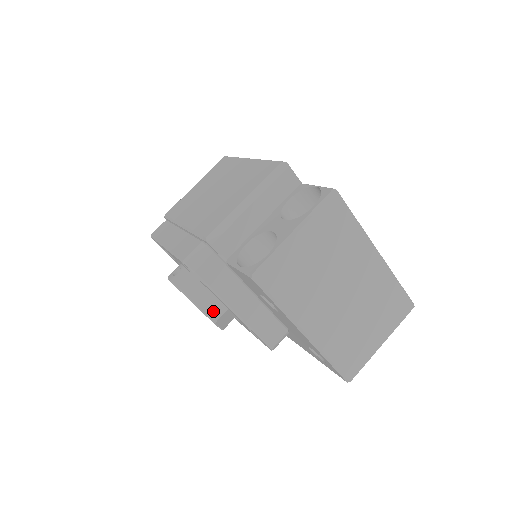
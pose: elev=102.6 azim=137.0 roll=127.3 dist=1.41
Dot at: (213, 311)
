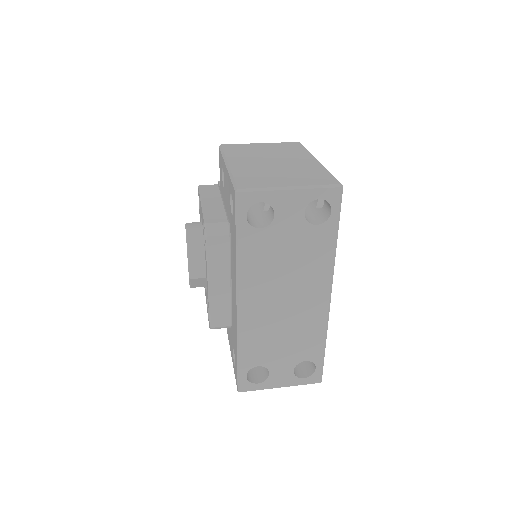
Dot at: (192, 224)
